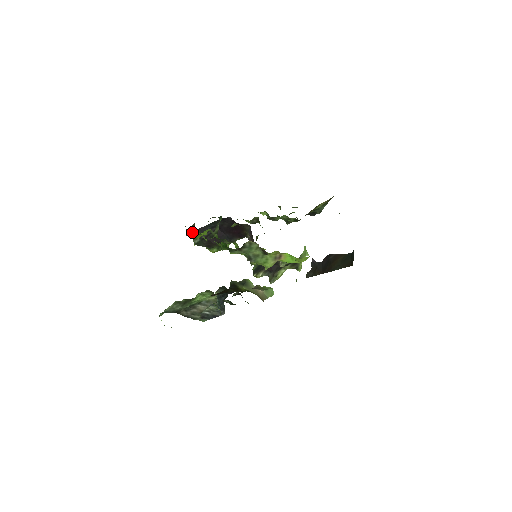
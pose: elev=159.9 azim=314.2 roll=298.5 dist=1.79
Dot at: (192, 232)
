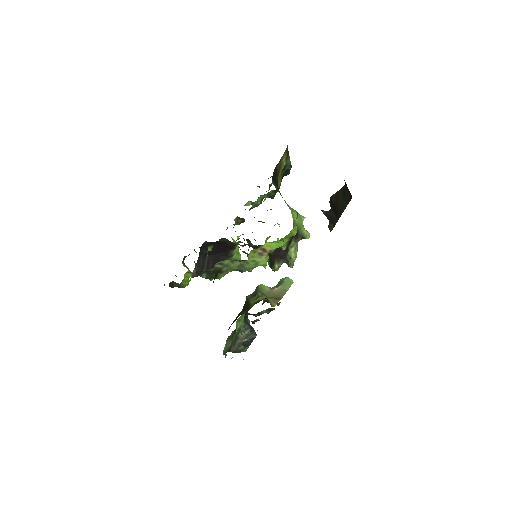
Dot at: (174, 285)
